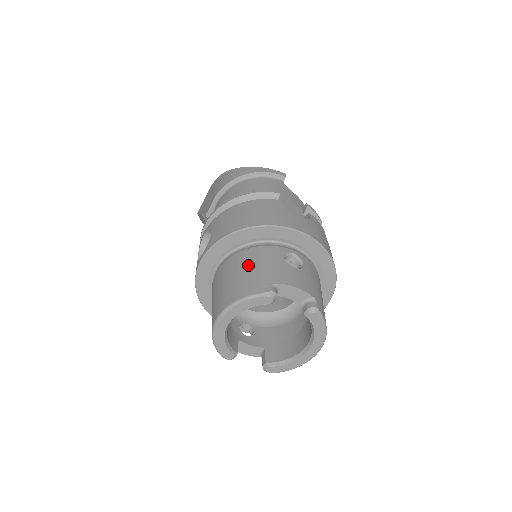
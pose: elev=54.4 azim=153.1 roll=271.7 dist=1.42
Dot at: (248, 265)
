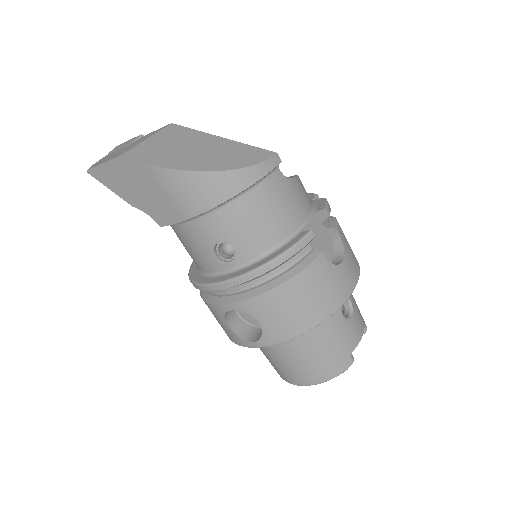
Dot at: (321, 346)
